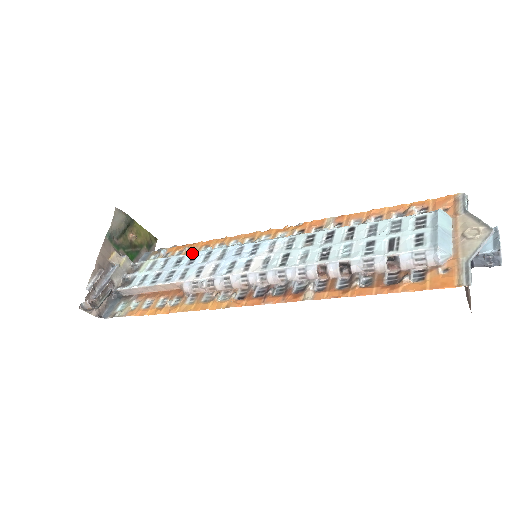
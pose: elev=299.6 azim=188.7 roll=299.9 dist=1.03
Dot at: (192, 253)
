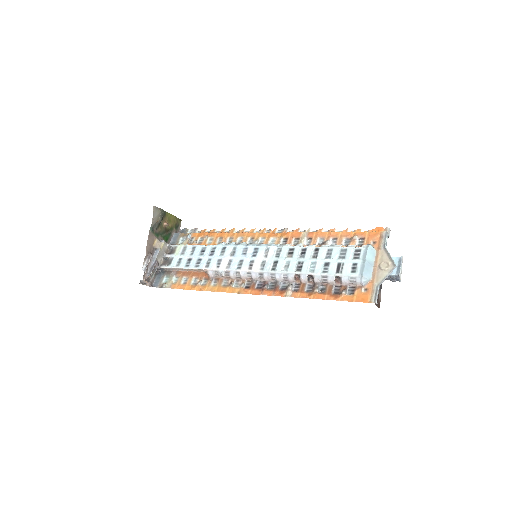
Dot at: (212, 246)
